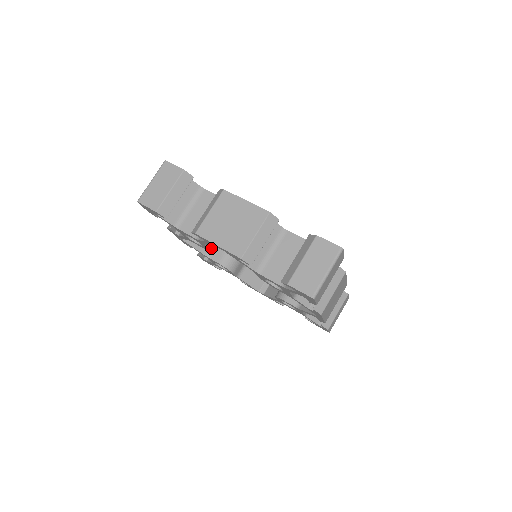
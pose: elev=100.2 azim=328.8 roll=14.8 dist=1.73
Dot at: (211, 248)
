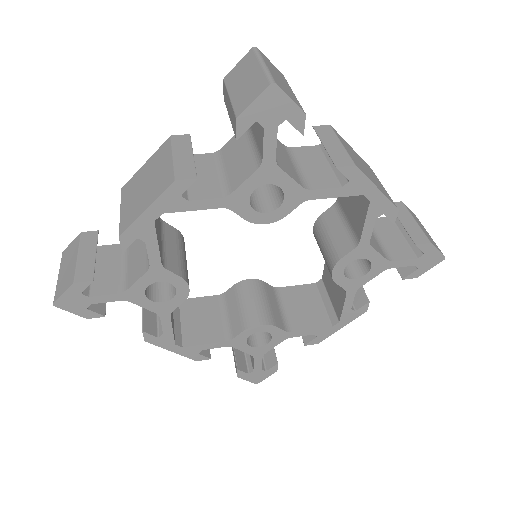
Dot at: (225, 329)
